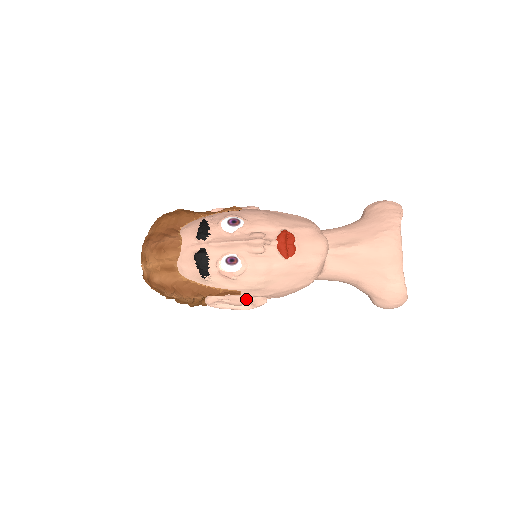
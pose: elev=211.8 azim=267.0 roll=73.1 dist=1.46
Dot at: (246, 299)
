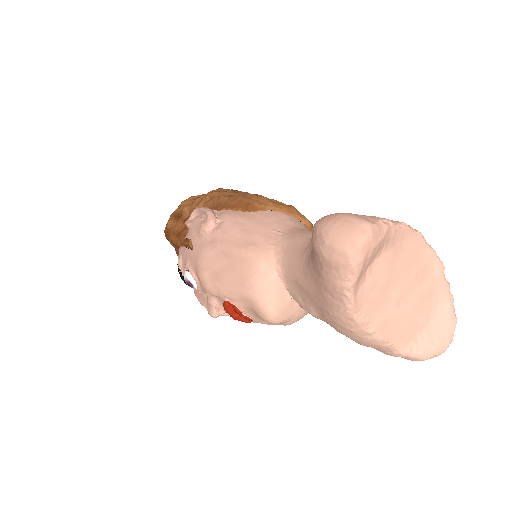
Dot at: occluded
